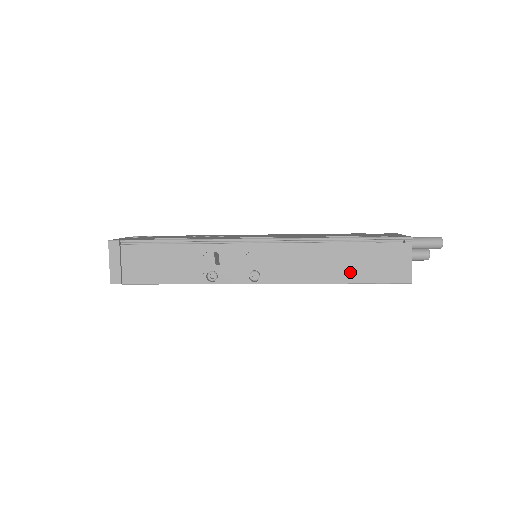
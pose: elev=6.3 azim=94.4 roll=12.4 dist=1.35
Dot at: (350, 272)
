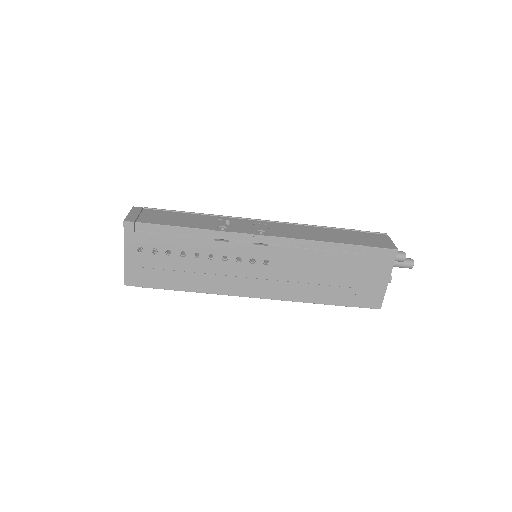
Dot at: (344, 239)
